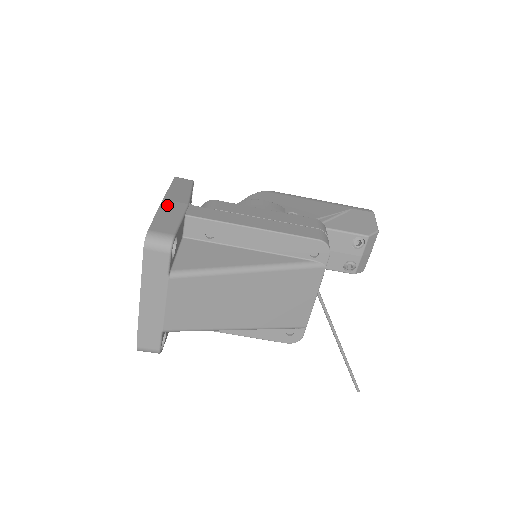
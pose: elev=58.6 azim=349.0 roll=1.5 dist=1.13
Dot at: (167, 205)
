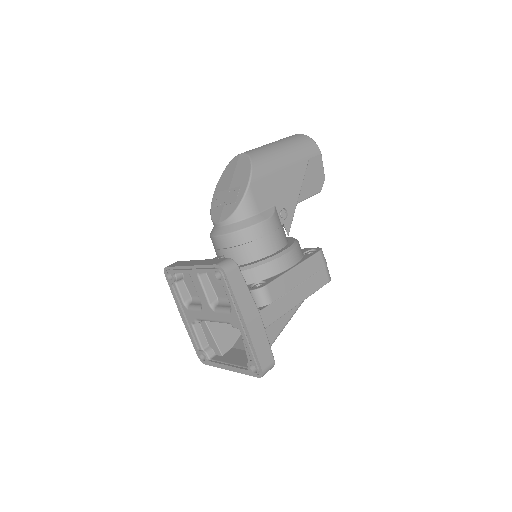
Dot at: (253, 331)
